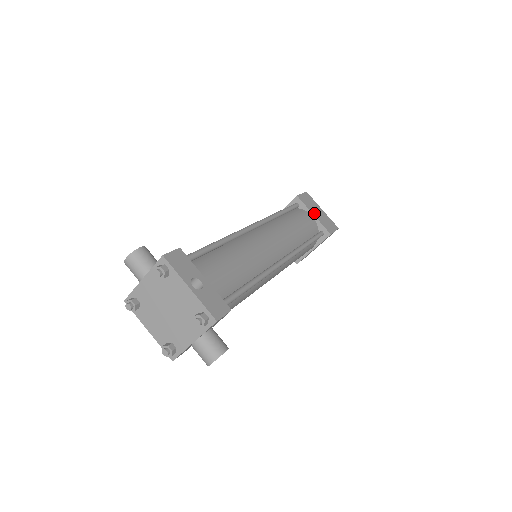
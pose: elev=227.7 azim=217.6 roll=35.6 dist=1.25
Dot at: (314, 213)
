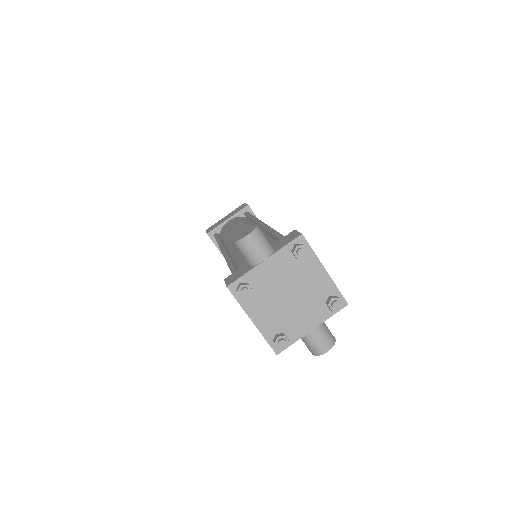
Dot at: occluded
